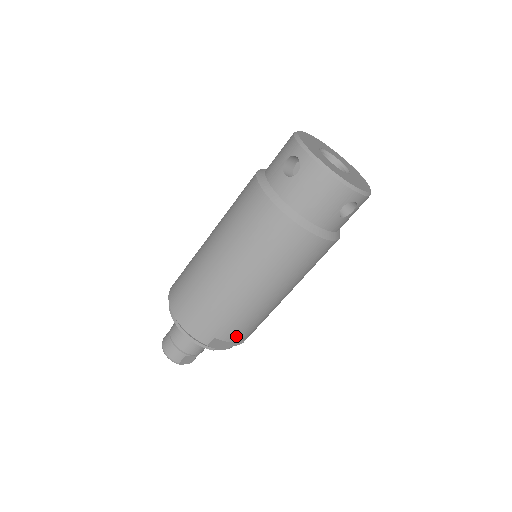
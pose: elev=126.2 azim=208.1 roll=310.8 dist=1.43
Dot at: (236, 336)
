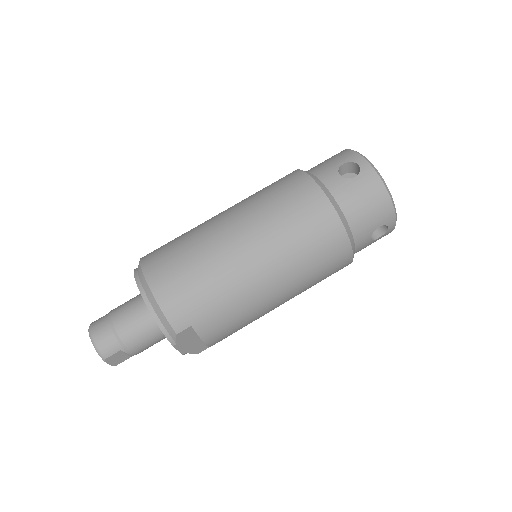
Dot at: (212, 334)
